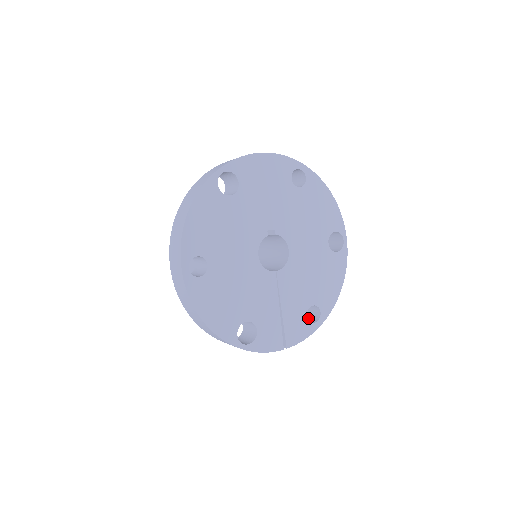
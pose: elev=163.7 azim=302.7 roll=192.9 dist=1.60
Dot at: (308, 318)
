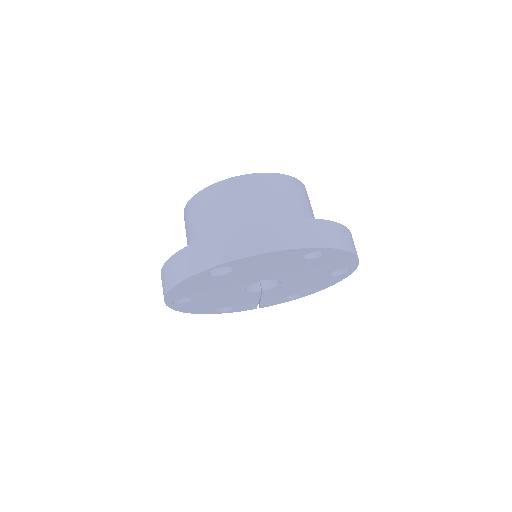
Dot at: occluded
